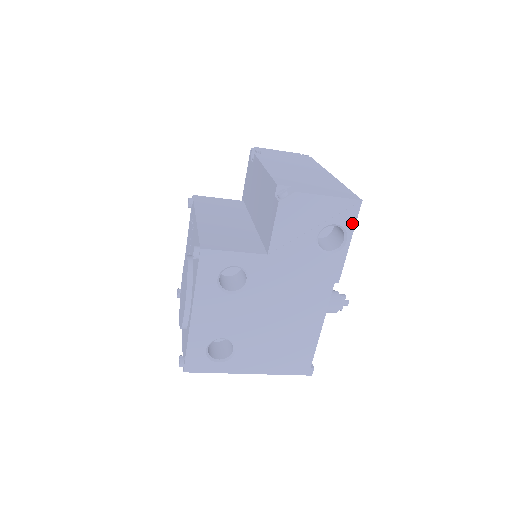
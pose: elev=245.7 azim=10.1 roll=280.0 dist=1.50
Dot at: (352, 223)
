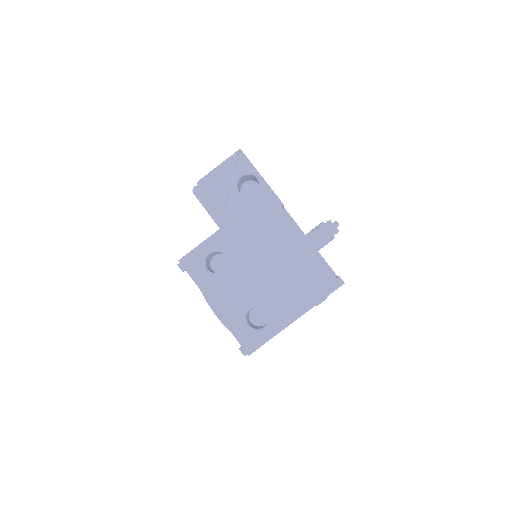
Dot at: (249, 165)
